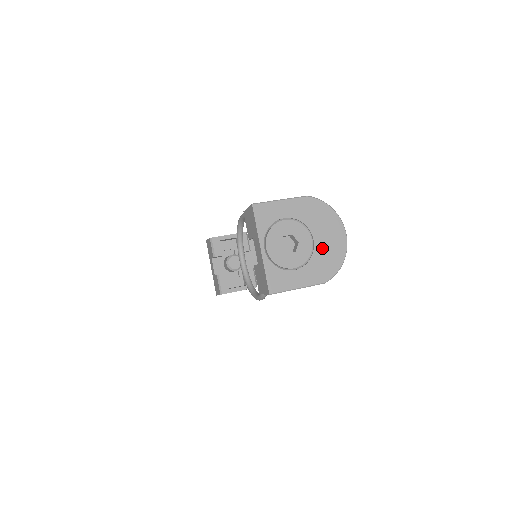
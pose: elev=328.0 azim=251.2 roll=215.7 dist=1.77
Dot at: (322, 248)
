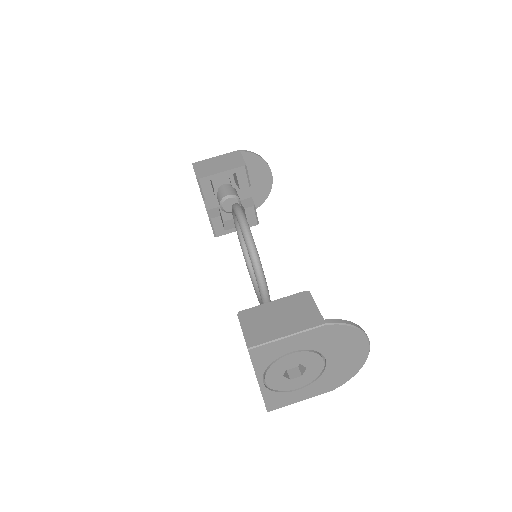
Dot at: (336, 366)
